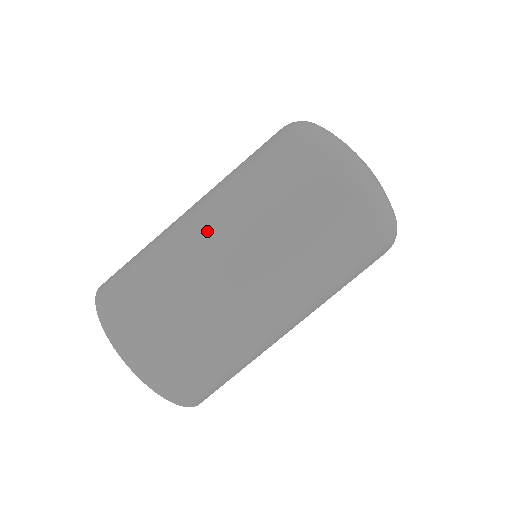
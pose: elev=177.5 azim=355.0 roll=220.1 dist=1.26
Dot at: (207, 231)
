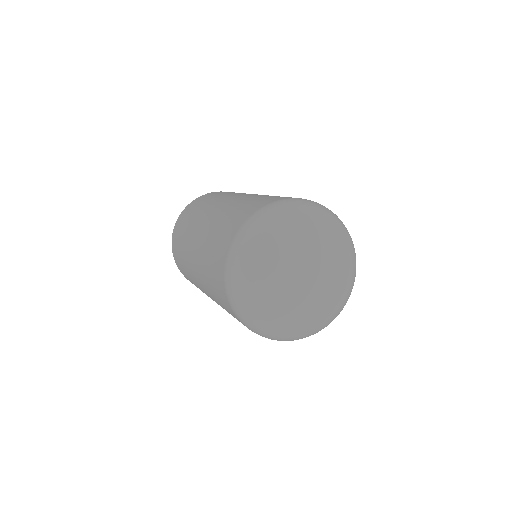
Dot at: (196, 240)
